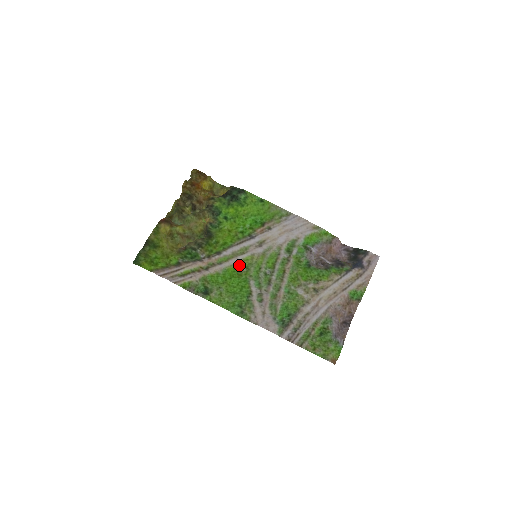
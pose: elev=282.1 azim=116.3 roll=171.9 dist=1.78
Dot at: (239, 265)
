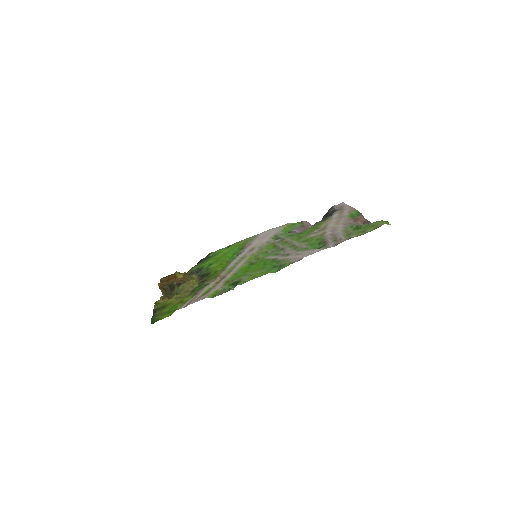
Dot at: (248, 264)
